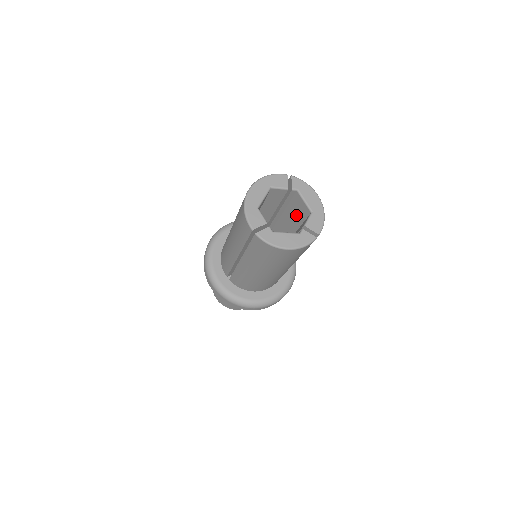
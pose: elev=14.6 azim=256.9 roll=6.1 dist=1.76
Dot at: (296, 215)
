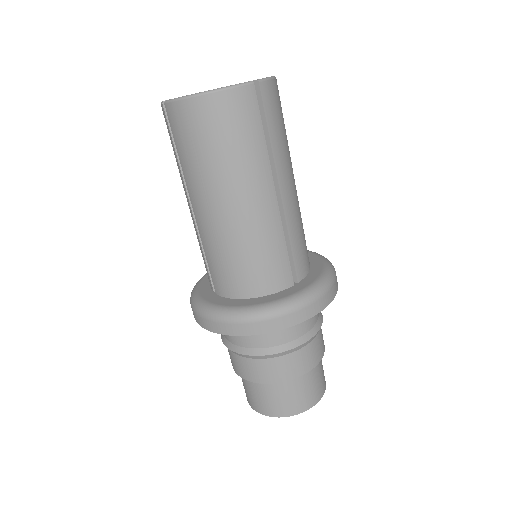
Dot at: occluded
